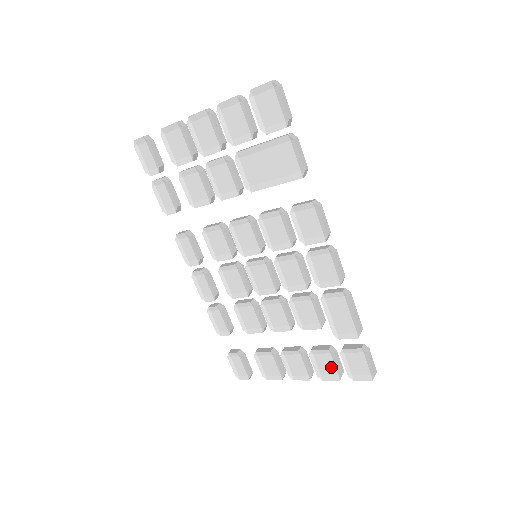
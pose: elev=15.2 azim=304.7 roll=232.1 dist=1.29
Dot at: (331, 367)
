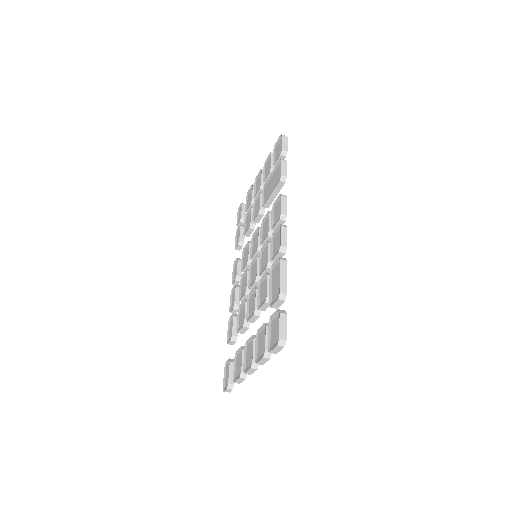
Dot at: (263, 344)
